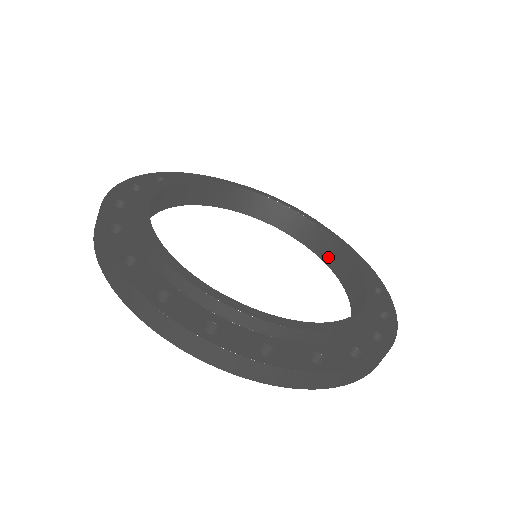
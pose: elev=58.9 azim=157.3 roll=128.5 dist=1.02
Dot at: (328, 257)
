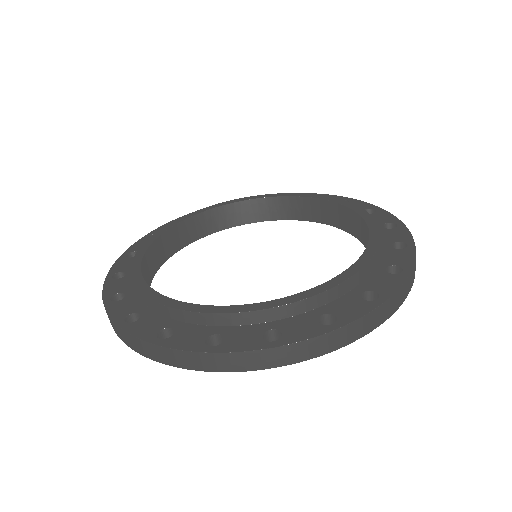
Dot at: (255, 216)
